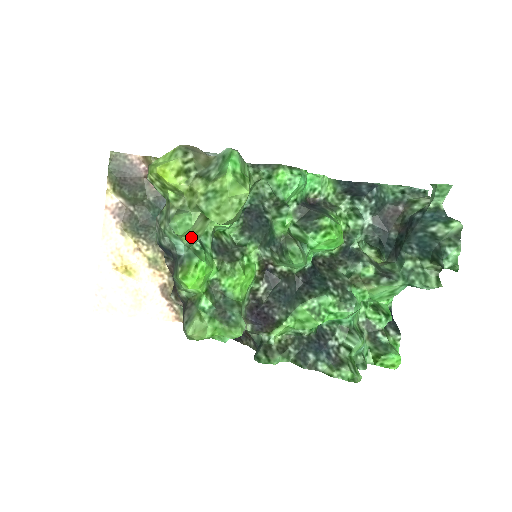
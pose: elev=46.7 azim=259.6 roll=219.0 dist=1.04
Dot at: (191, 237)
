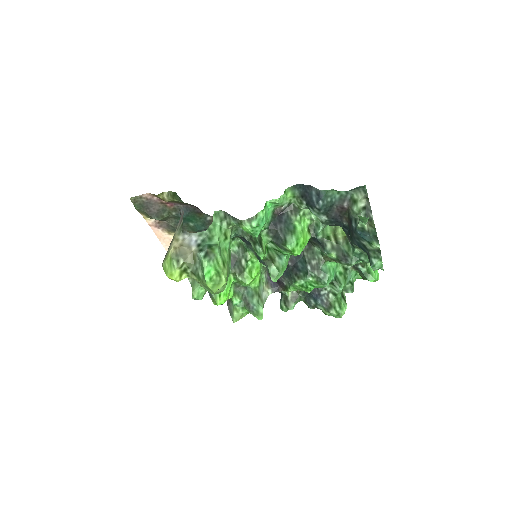
Dot at: occluded
